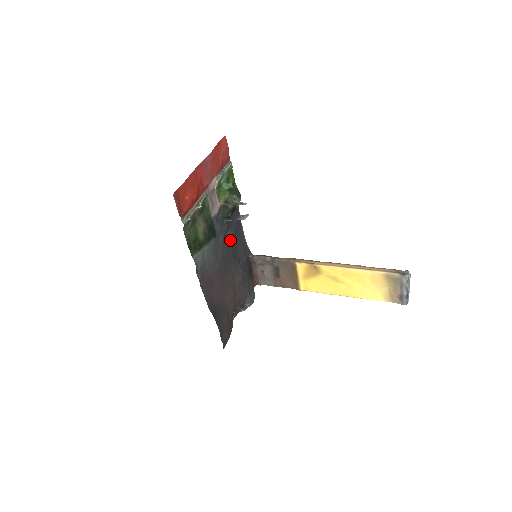
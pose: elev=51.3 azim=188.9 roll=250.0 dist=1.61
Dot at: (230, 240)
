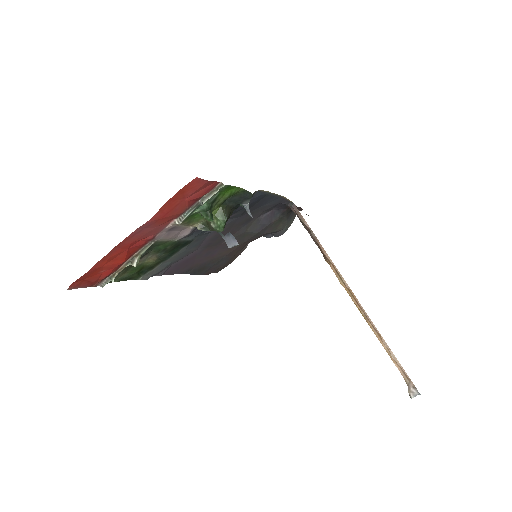
Dot at: (237, 216)
